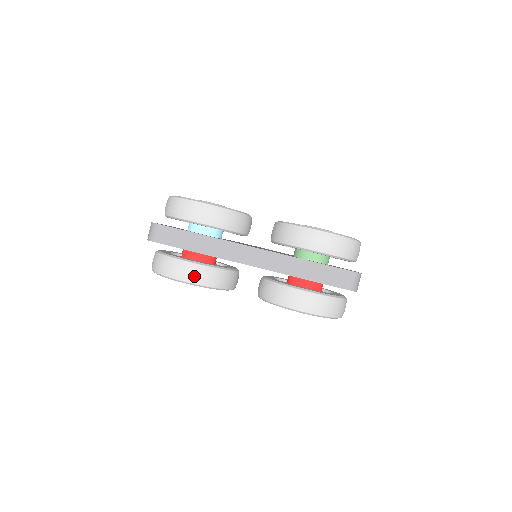
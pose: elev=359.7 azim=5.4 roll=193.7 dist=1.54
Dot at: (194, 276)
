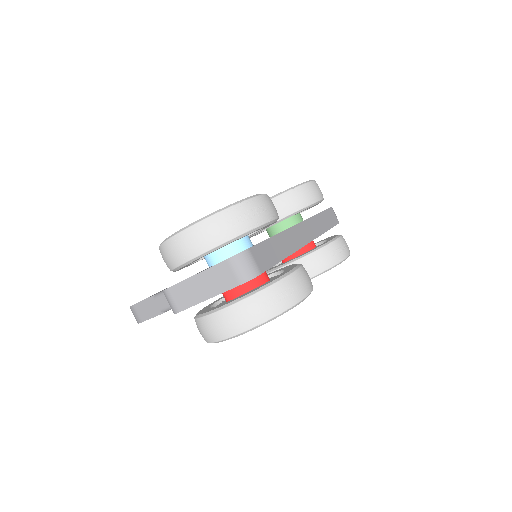
Dot at: (309, 280)
